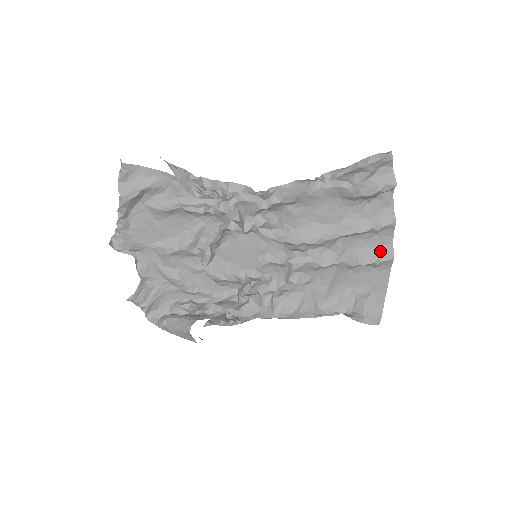
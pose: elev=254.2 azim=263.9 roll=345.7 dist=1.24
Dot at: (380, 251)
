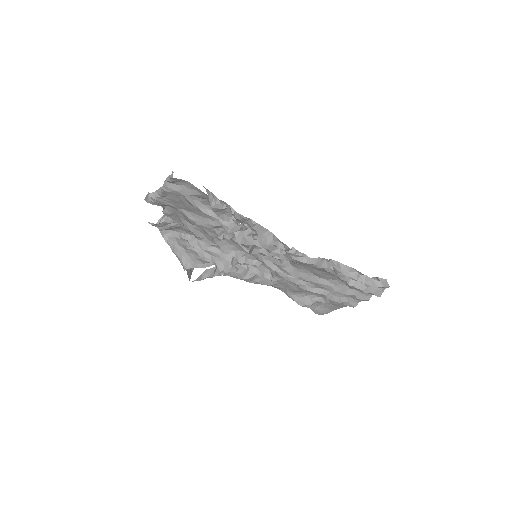
Dot at: (348, 300)
